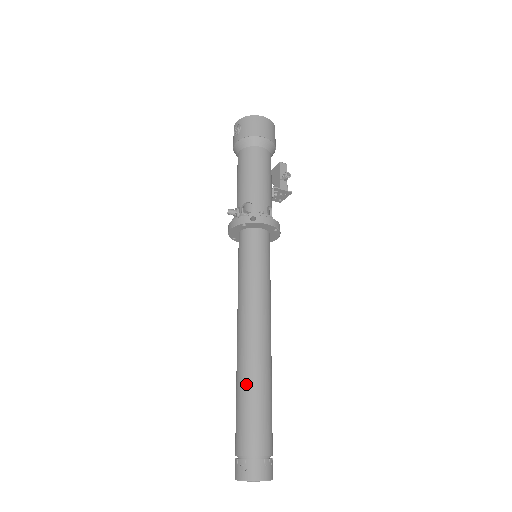
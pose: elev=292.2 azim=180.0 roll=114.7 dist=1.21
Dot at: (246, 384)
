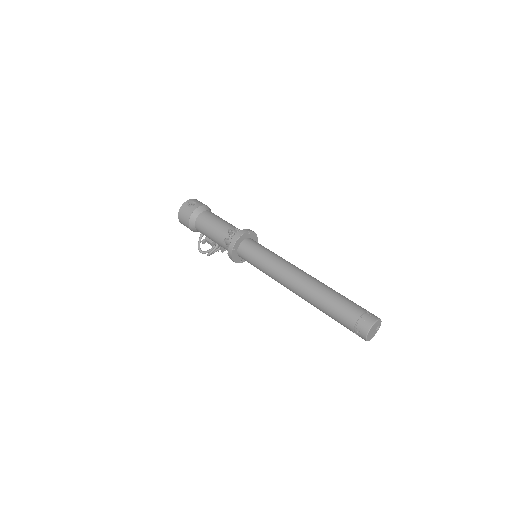
Dot at: (329, 288)
